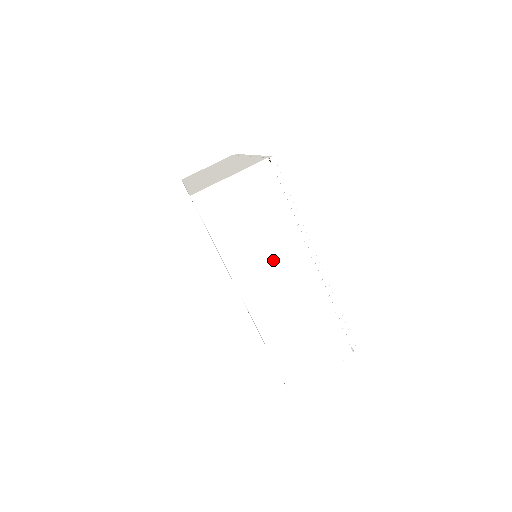
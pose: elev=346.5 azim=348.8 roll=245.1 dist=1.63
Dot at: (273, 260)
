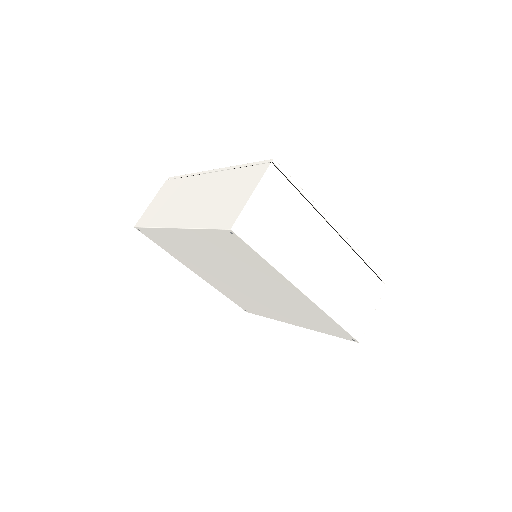
Dot at: (309, 247)
